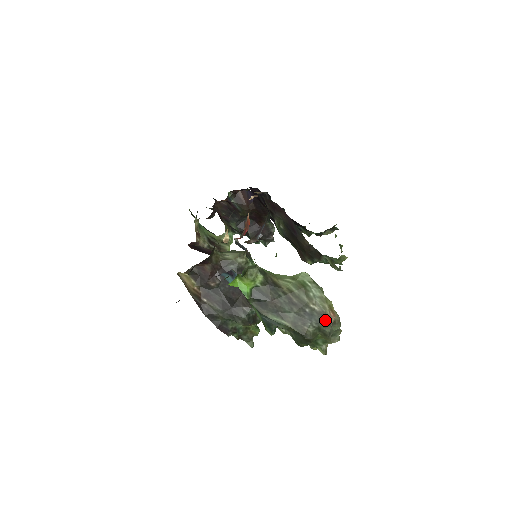
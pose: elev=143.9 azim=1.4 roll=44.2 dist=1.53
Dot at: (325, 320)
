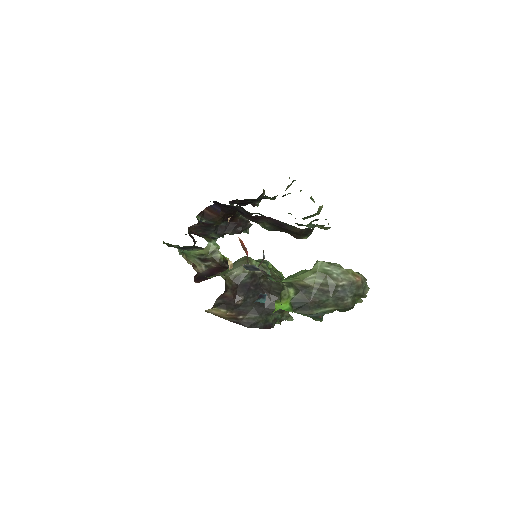
Dot at: (356, 287)
